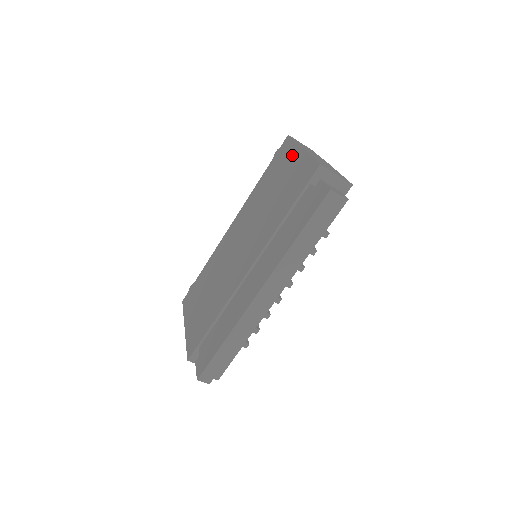
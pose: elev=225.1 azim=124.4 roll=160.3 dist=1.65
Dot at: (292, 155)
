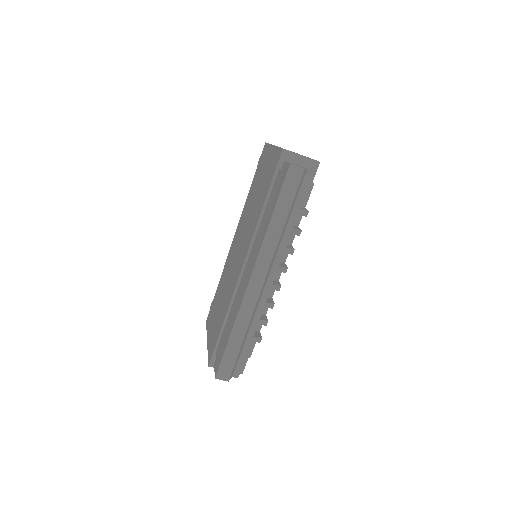
Dot at: (267, 155)
